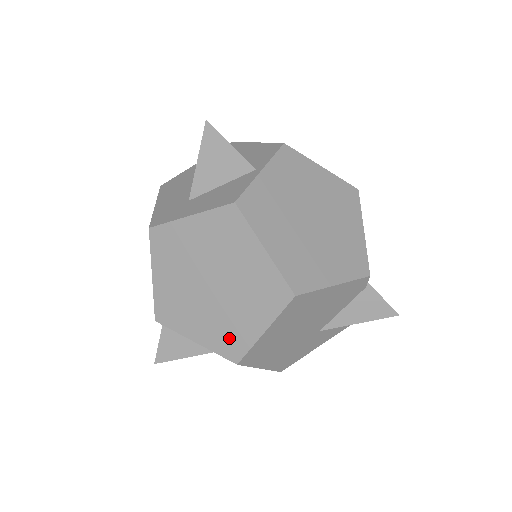
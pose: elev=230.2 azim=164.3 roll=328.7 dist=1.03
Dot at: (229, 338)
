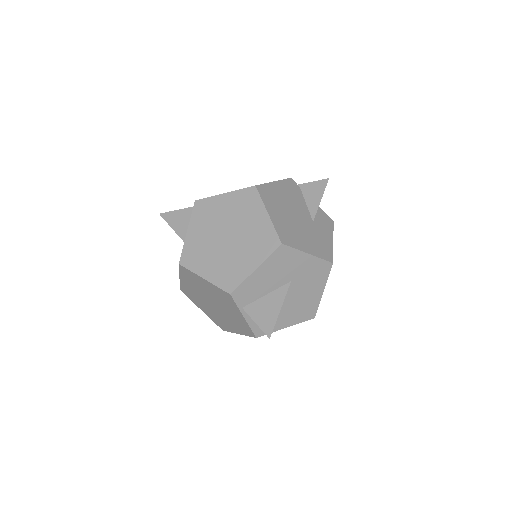
Dot at: (263, 241)
